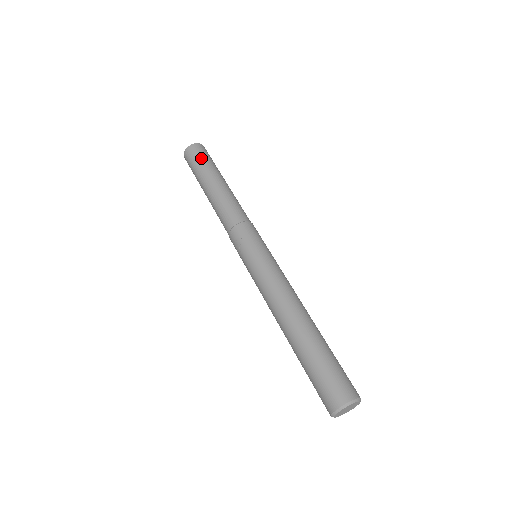
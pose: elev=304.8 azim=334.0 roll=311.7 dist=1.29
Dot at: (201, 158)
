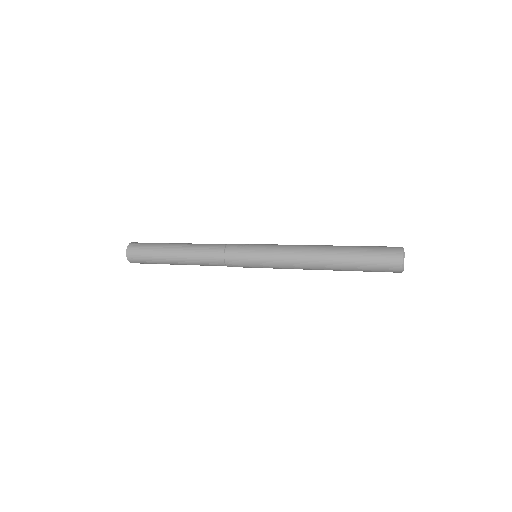
Dot at: occluded
